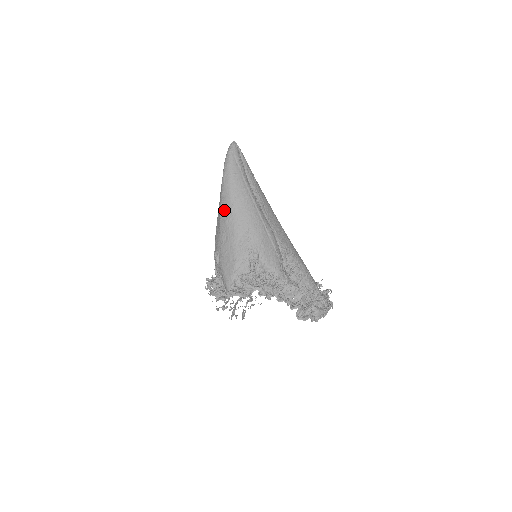
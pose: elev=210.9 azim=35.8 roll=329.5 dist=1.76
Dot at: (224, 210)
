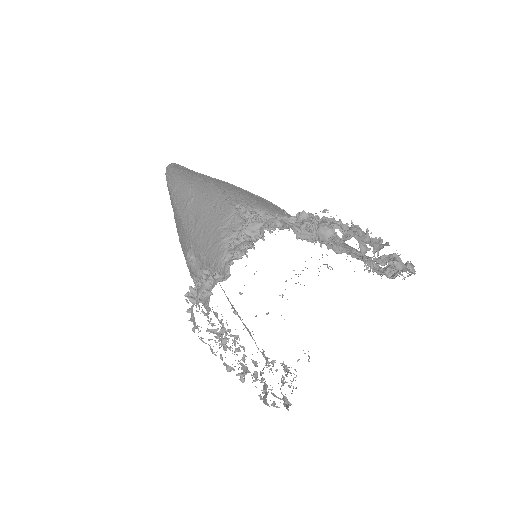
Dot at: (180, 200)
